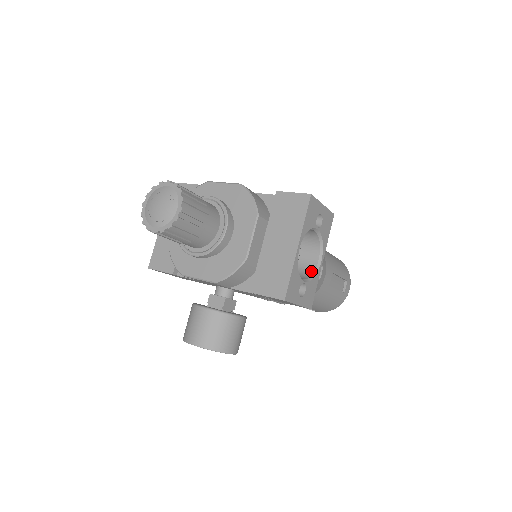
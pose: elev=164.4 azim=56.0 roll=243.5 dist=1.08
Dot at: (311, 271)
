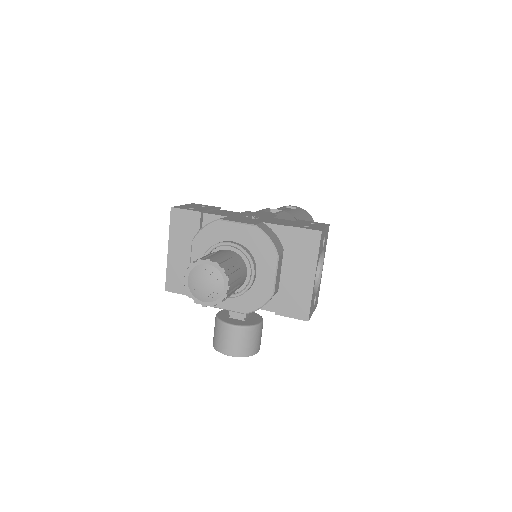
Dot at: (316, 278)
